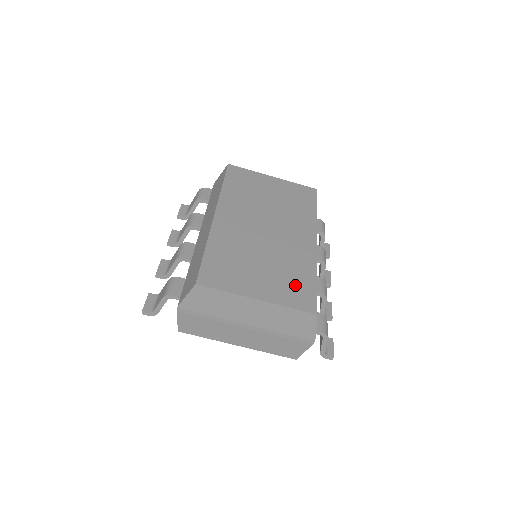
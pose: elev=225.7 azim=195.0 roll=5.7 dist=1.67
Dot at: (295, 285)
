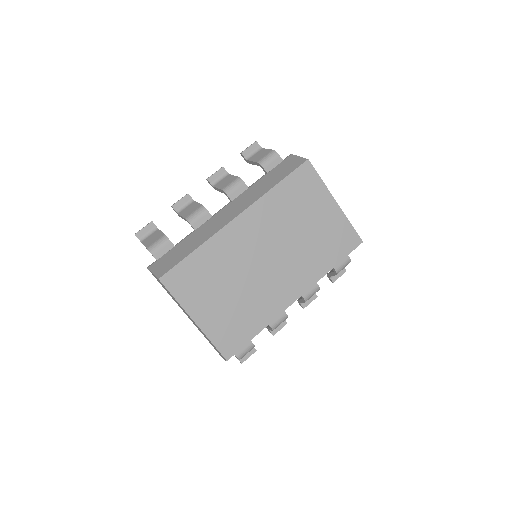
Dot at: (236, 327)
